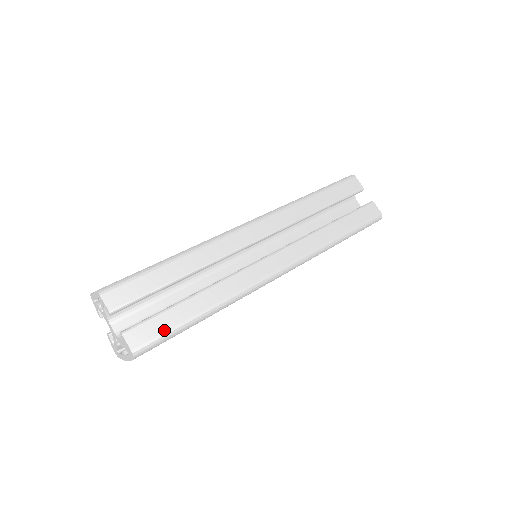
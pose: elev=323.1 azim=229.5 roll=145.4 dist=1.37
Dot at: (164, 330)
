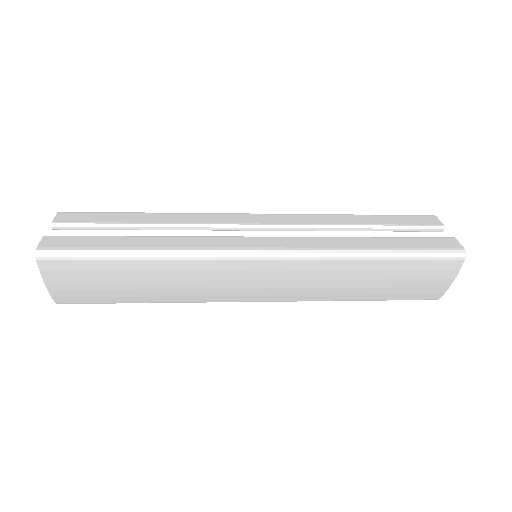
Dot at: (82, 246)
